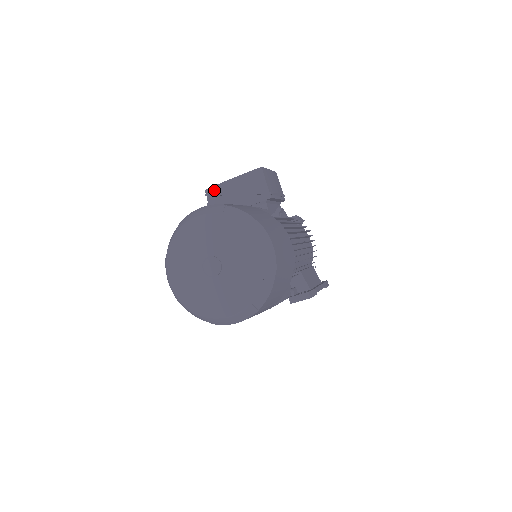
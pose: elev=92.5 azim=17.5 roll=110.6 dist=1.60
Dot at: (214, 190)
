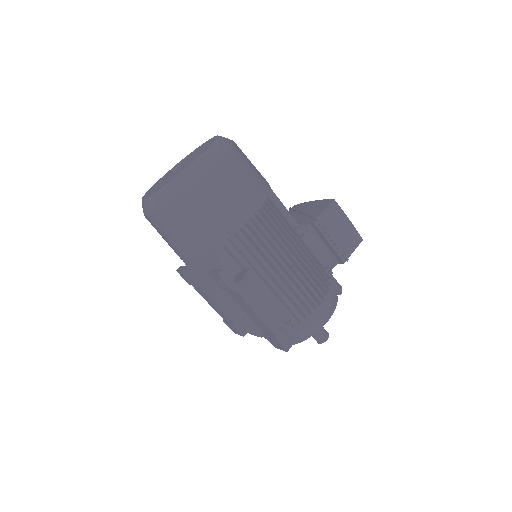
Dot at: (296, 206)
